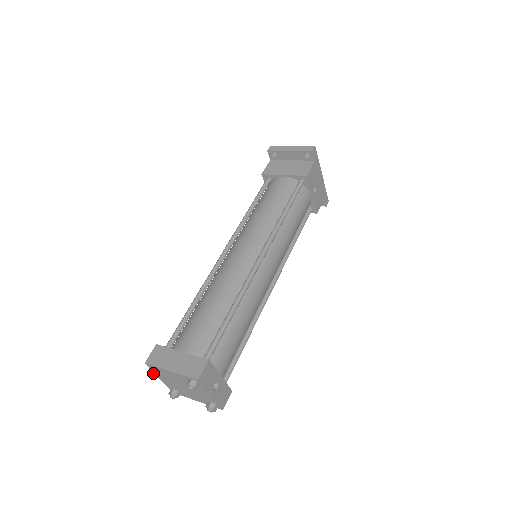
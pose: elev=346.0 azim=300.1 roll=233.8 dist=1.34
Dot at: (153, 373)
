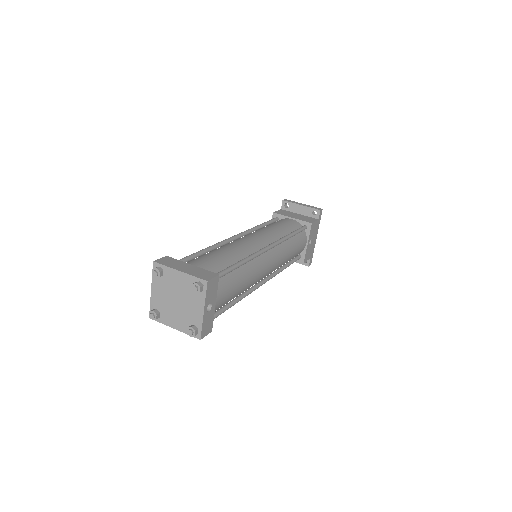
Dot at: (159, 270)
